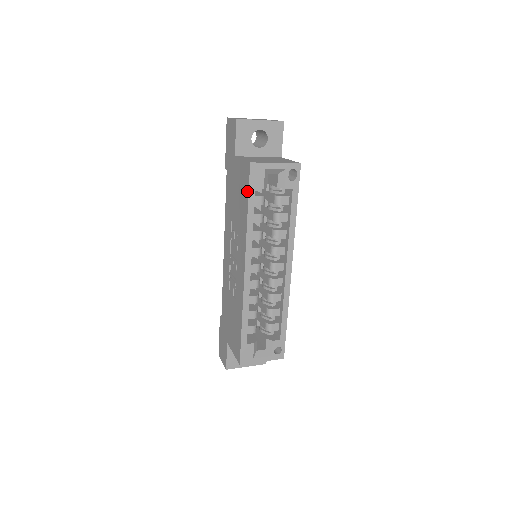
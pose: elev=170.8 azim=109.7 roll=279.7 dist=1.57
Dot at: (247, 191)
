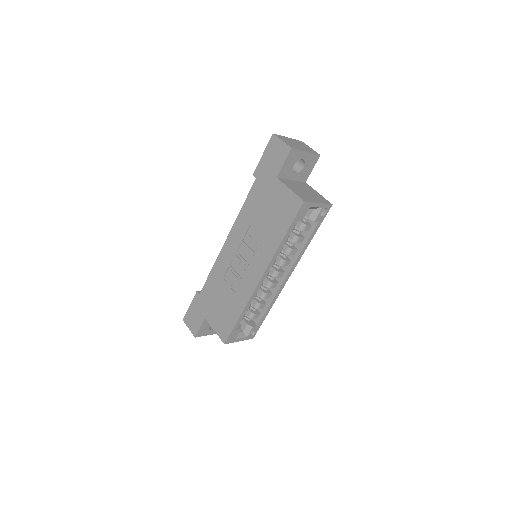
Dot at: (290, 220)
